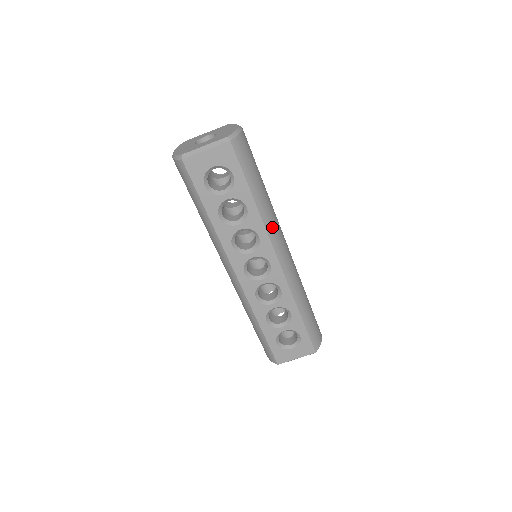
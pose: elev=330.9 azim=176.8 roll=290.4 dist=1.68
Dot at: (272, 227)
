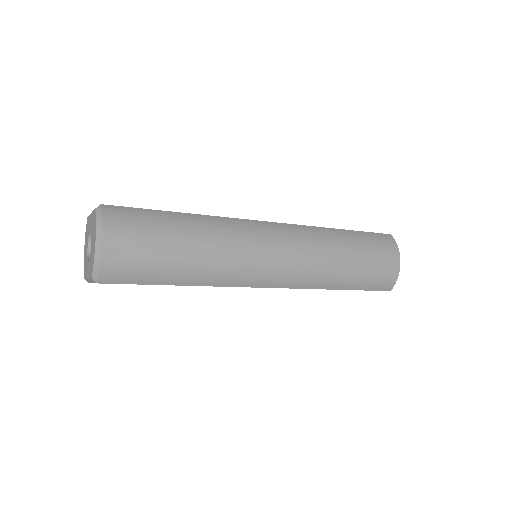
Dot at: (231, 278)
